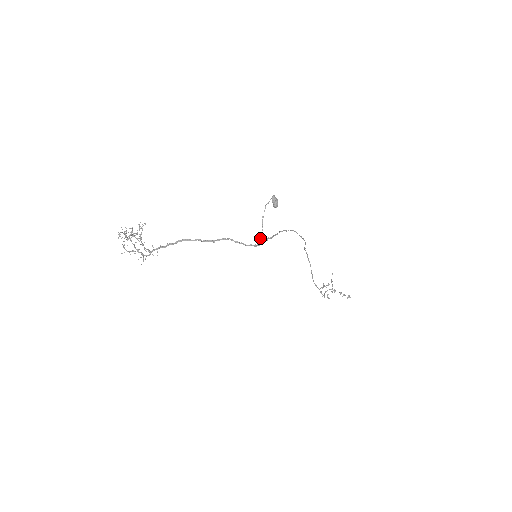
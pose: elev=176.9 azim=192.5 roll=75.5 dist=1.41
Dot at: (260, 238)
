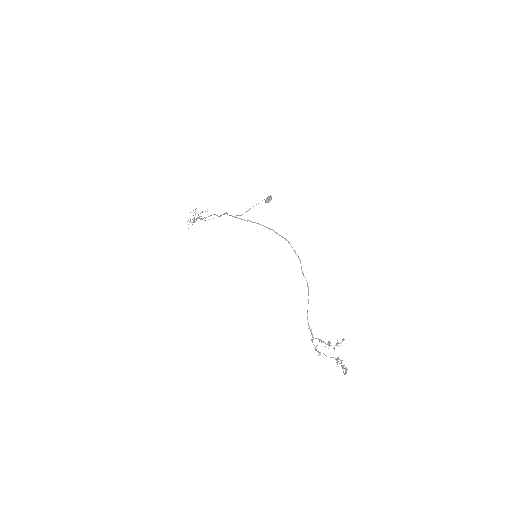
Dot at: occluded
